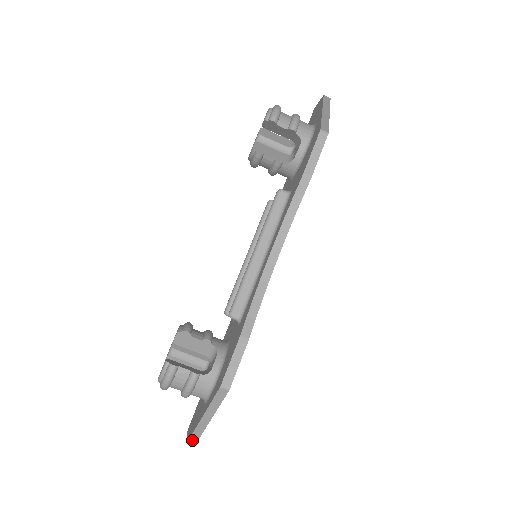
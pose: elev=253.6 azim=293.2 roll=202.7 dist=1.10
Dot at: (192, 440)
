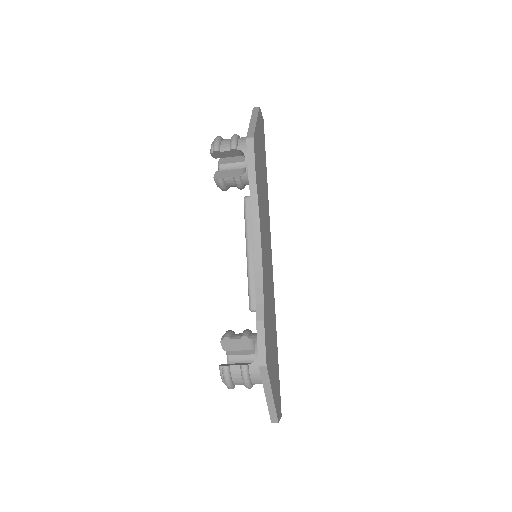
Dot at: (273, 420)
